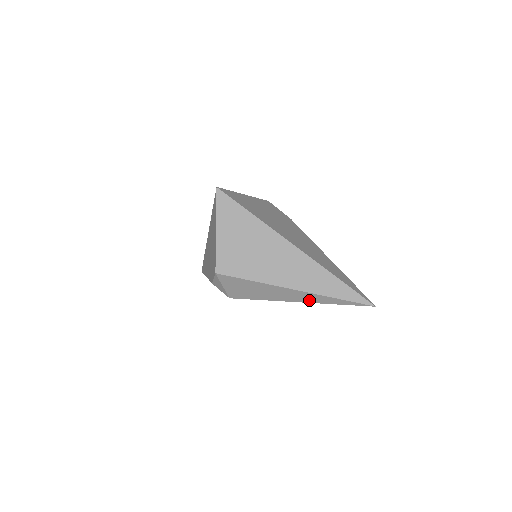
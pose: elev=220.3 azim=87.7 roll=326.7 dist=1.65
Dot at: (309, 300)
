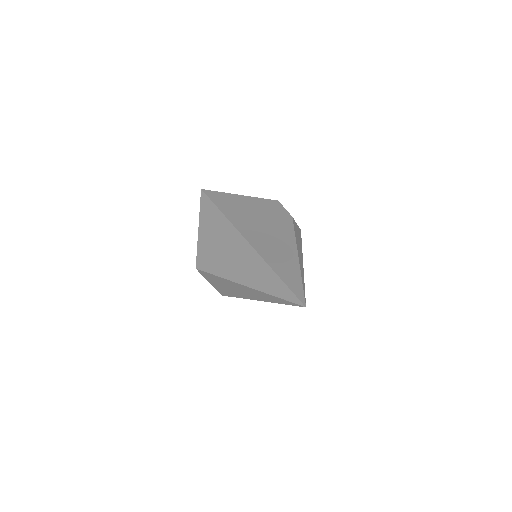
Dot at: (261, 298)
